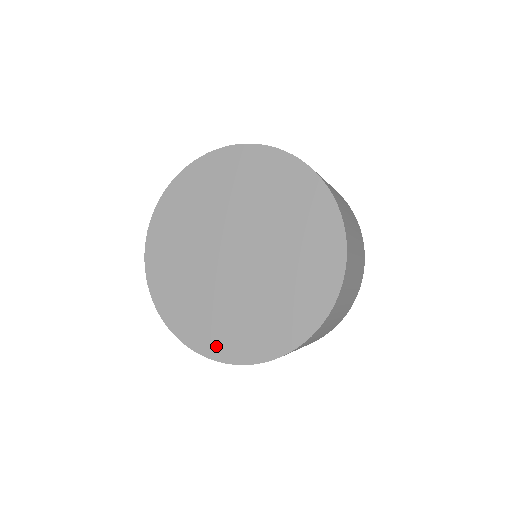
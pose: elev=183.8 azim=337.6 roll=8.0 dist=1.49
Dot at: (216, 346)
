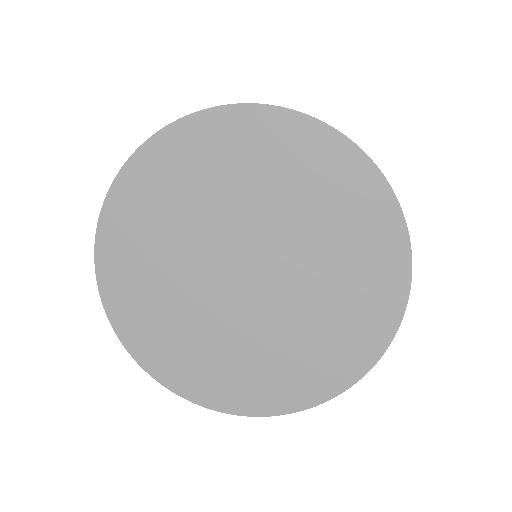
Dot at: (261, 399)
